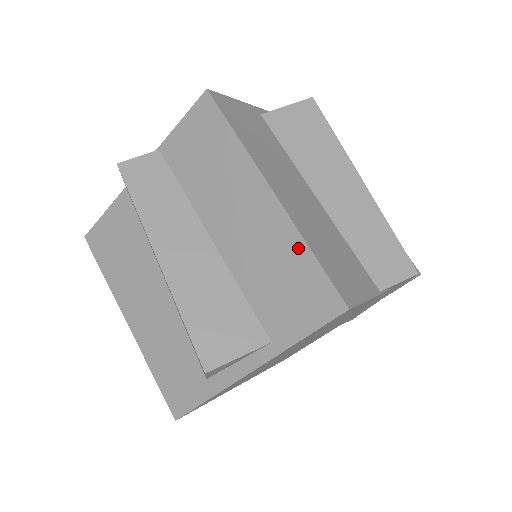
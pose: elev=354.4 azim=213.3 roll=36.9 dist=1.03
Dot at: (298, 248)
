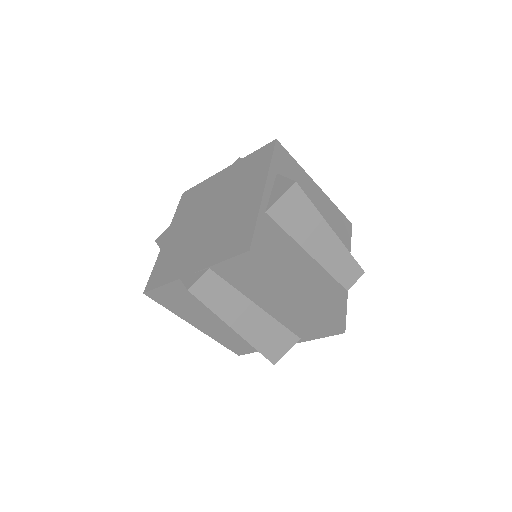
Dot at: (318, 315)
